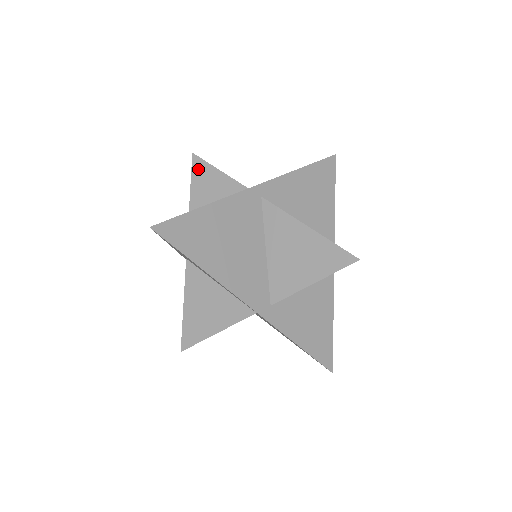
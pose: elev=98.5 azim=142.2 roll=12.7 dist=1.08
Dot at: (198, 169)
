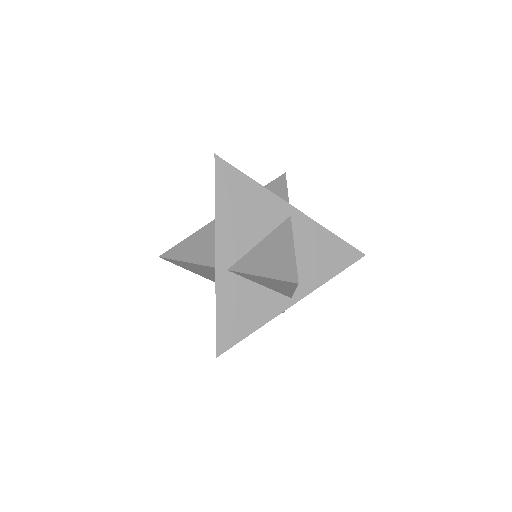
Dot at: (278, 181)
